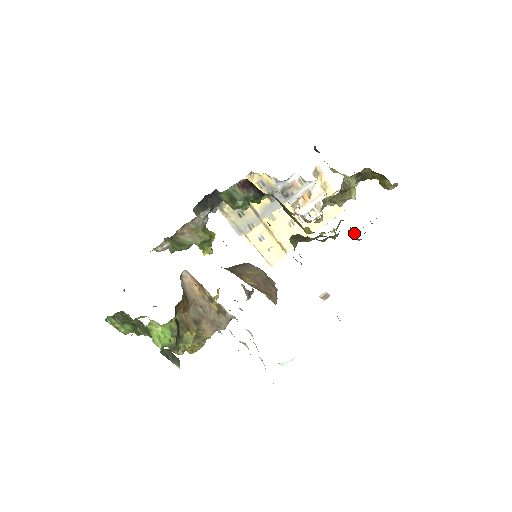
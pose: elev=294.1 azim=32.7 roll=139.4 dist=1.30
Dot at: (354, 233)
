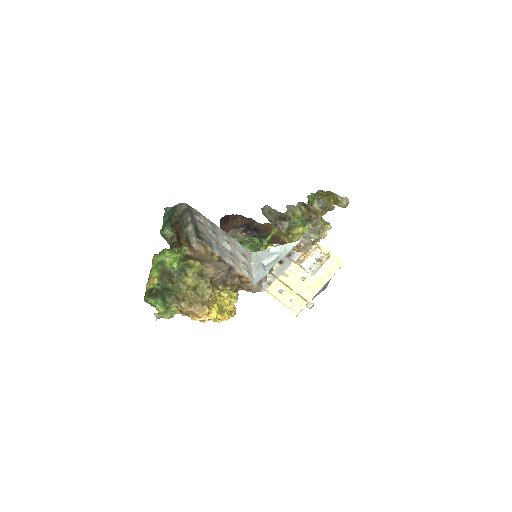
Dot at: occluded
